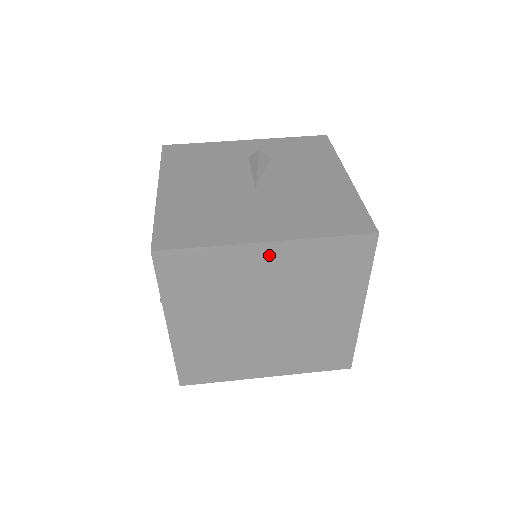
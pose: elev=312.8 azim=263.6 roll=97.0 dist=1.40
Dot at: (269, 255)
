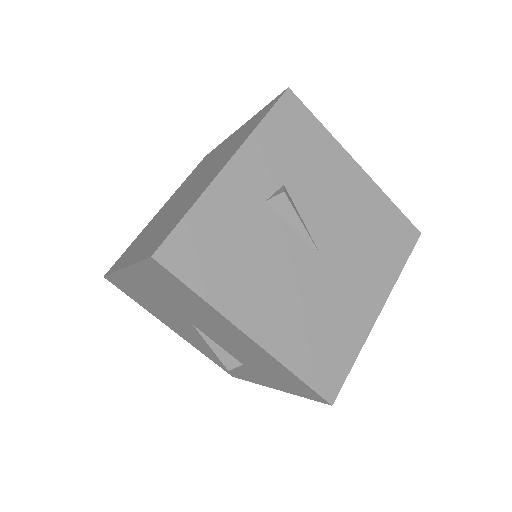
Dot at: occluded
